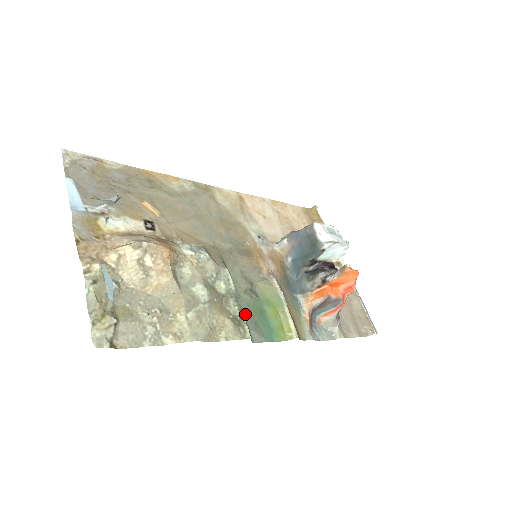
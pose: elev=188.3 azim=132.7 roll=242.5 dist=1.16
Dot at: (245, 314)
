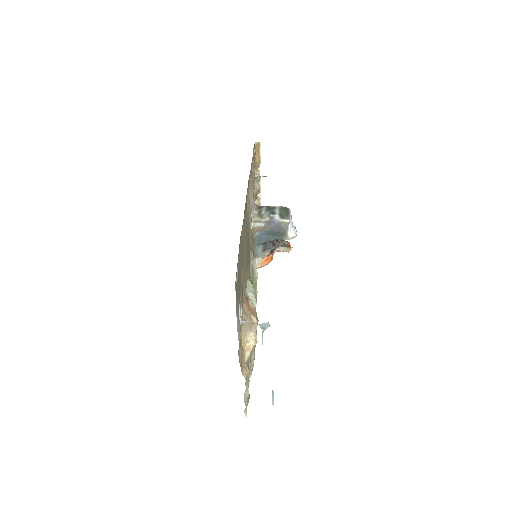
Dot at: occluded
